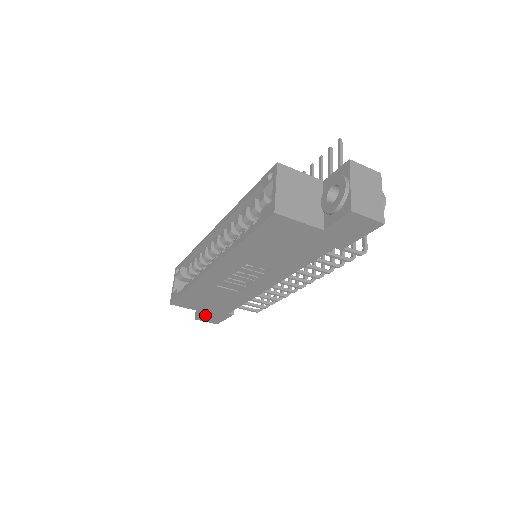
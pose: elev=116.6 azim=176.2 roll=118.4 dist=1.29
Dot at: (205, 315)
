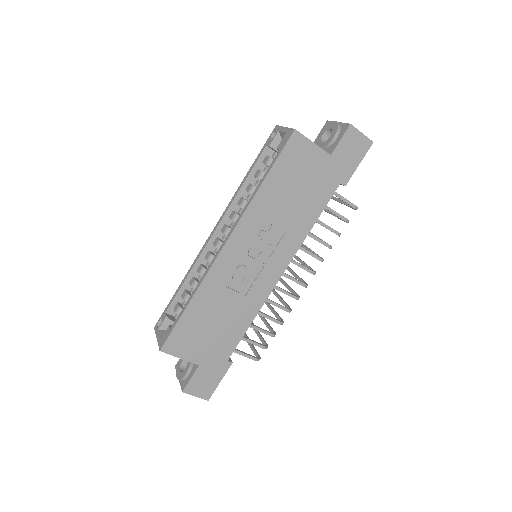
Dot at: (198, 375)
